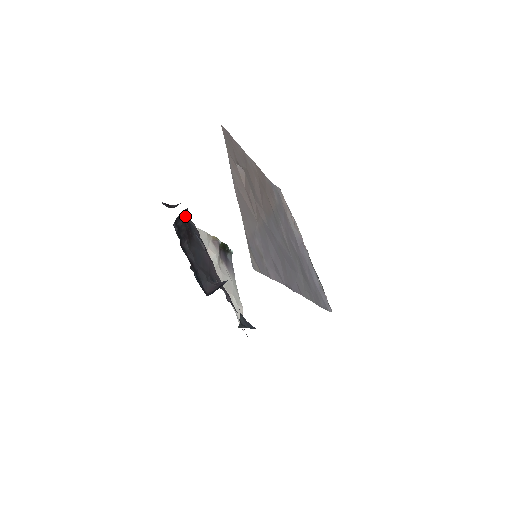
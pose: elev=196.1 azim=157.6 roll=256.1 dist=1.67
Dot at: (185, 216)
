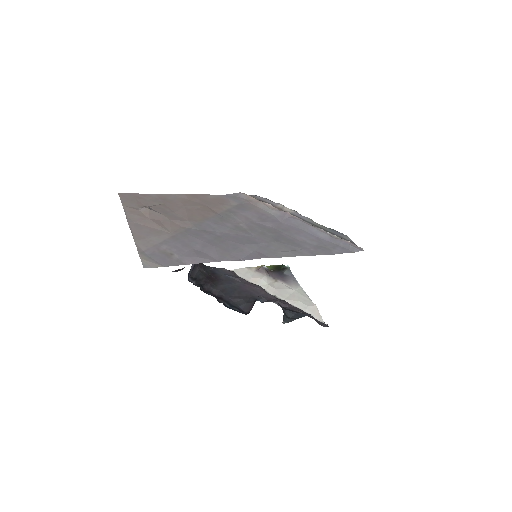
Dot at: (199, 268)
